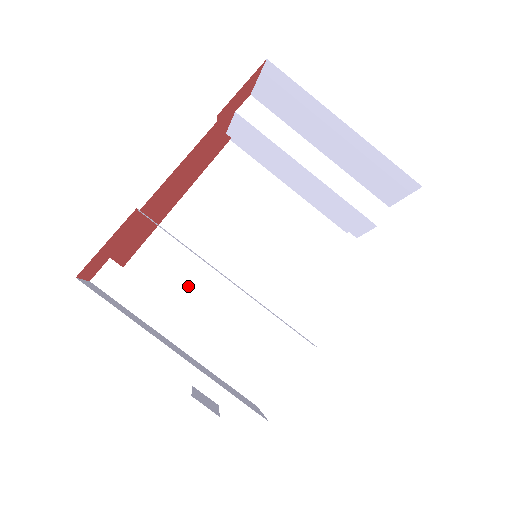
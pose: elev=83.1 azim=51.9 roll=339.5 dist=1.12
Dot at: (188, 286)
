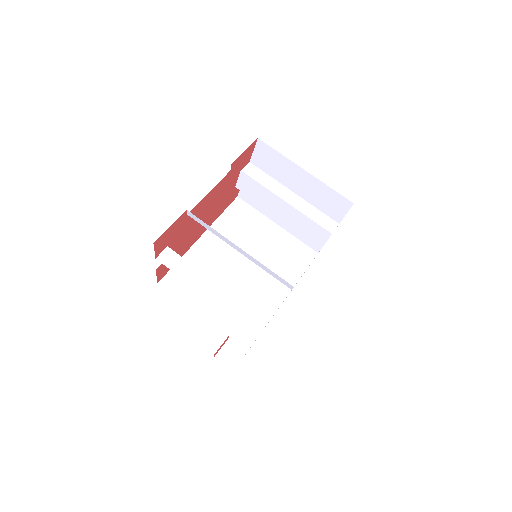
Dot at: occluded
